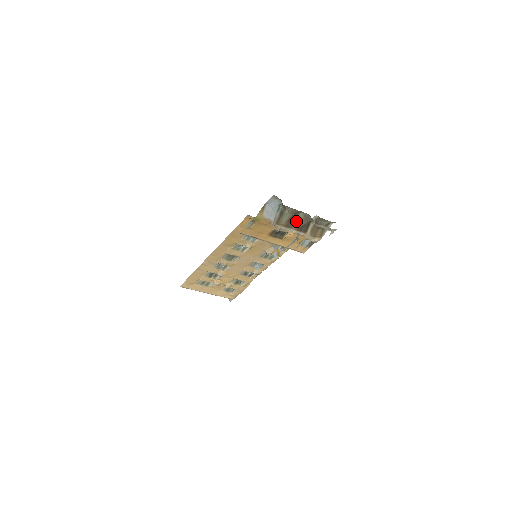
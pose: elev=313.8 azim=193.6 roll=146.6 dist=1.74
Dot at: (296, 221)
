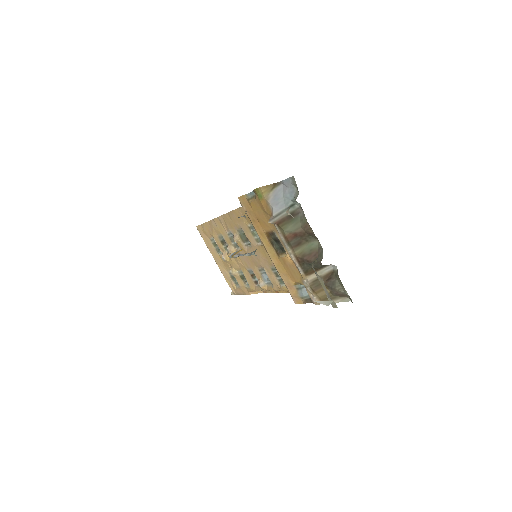
Dot at: (304, 246)
